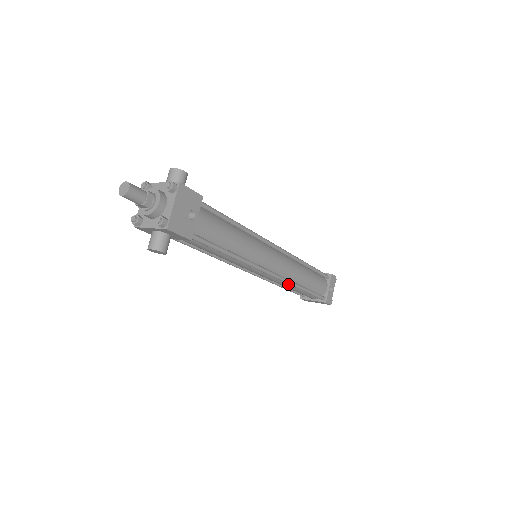
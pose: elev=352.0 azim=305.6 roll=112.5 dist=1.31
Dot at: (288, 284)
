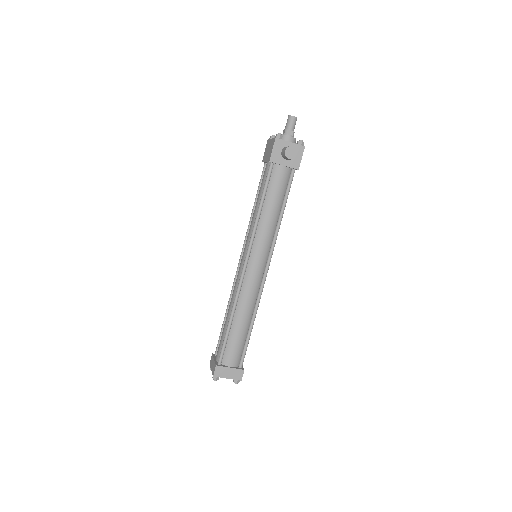
Dot at: (251, 308)
